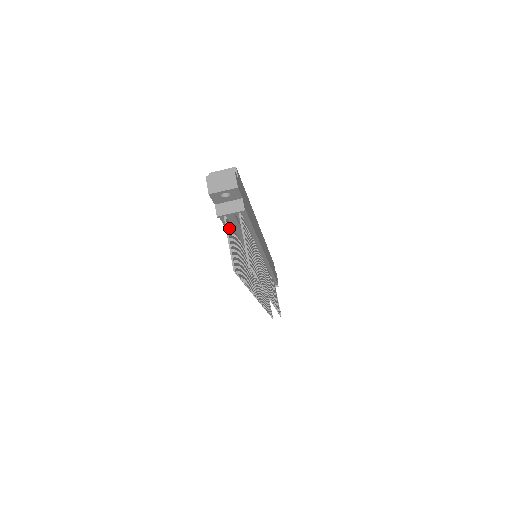
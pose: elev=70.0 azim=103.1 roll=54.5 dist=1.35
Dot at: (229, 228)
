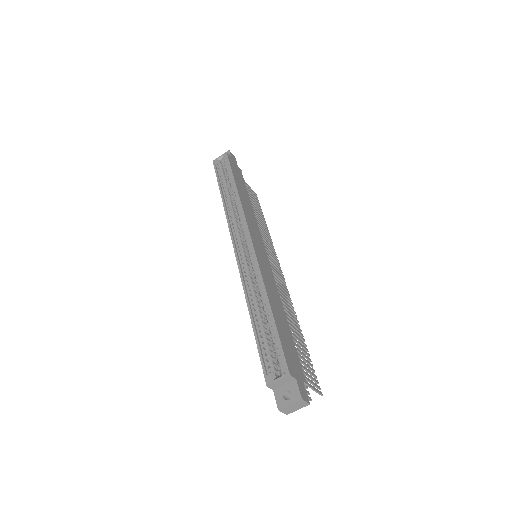
Dot at: occluded
